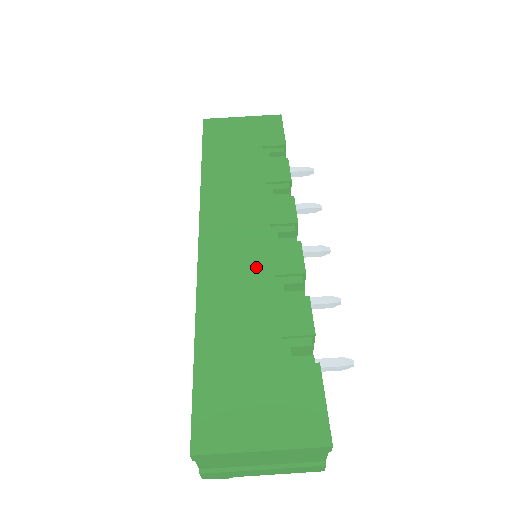
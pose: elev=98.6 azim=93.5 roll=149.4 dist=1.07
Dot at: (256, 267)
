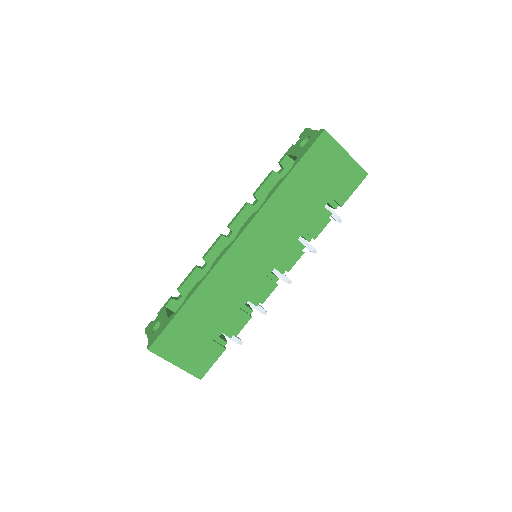
Dot at: (245, 284)
